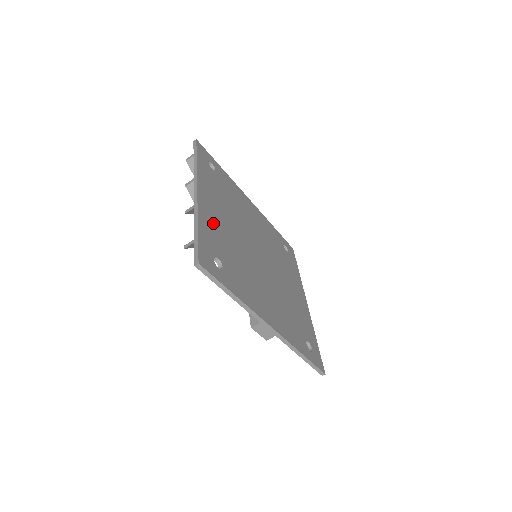
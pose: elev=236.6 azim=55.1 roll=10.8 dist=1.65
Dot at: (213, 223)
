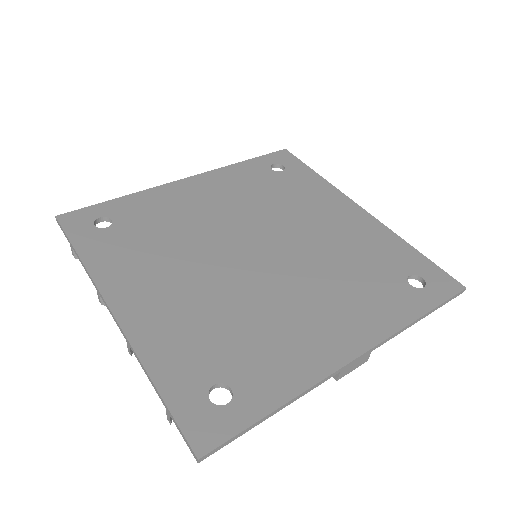
Dot at: (168, 329)
